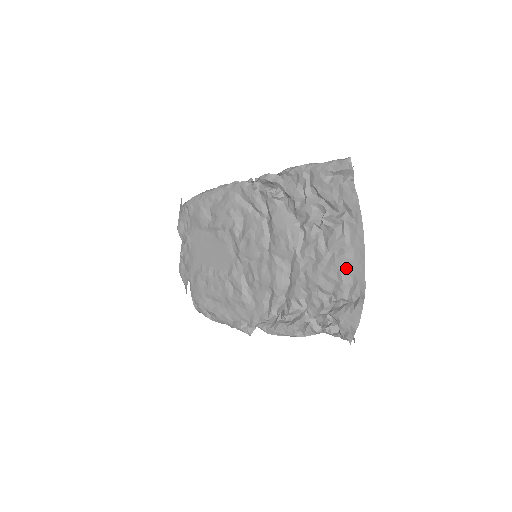
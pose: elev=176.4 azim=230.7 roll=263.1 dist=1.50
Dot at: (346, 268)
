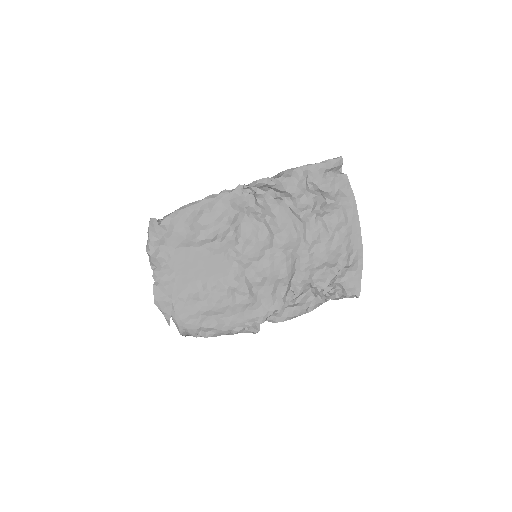
Dot at: (348, 241)
